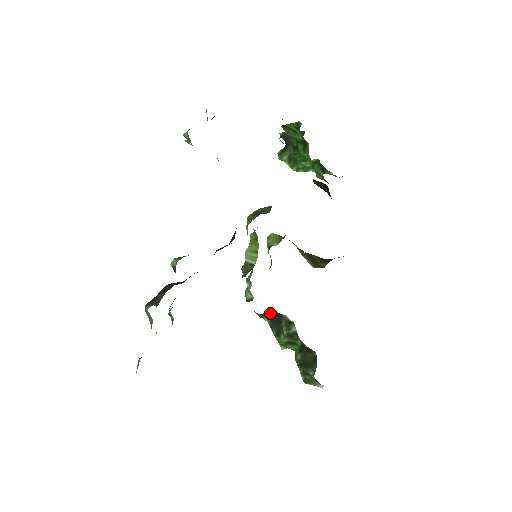
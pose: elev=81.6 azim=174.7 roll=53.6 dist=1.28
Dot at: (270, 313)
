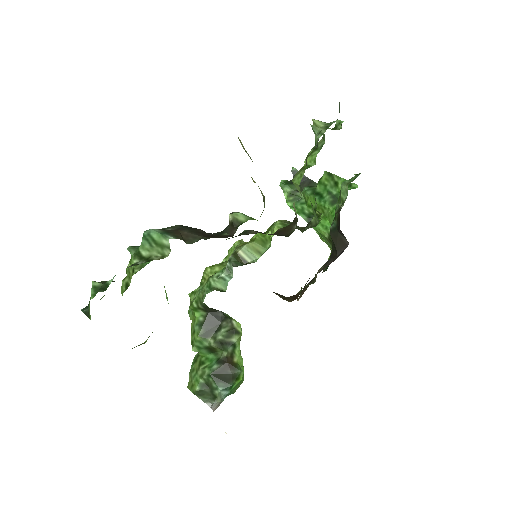
Dot at: (213, 311)
